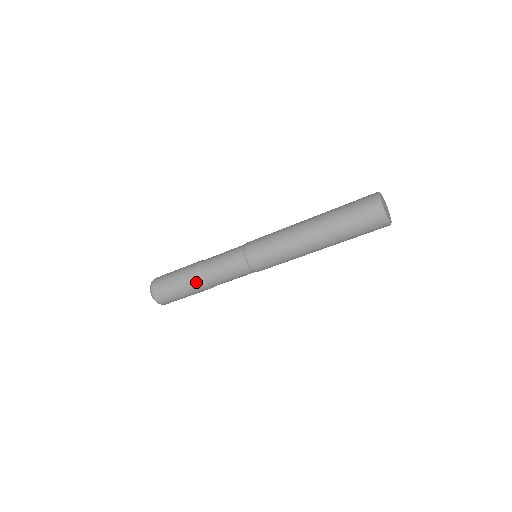
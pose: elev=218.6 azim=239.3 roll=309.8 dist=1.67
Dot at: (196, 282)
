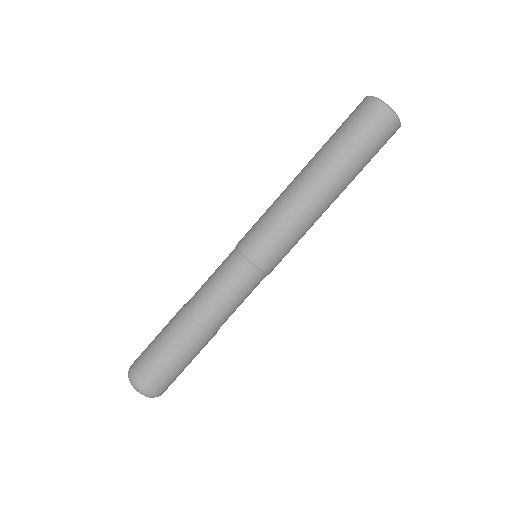
Dot at: (199, 336)
